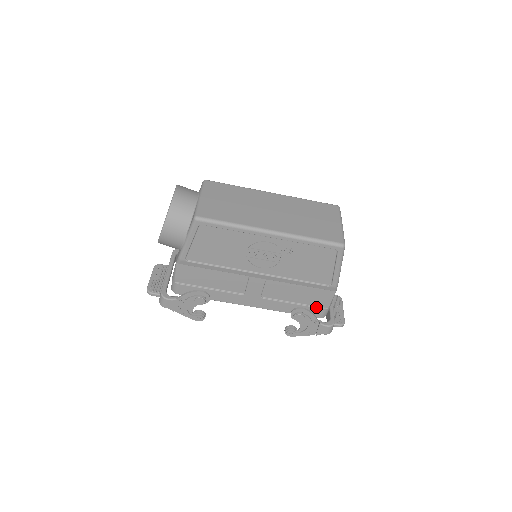
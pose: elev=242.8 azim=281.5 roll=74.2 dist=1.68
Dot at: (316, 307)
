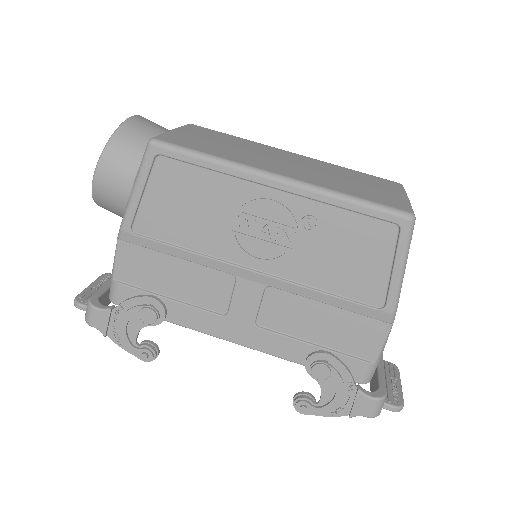
Dot at: (353, 357)
